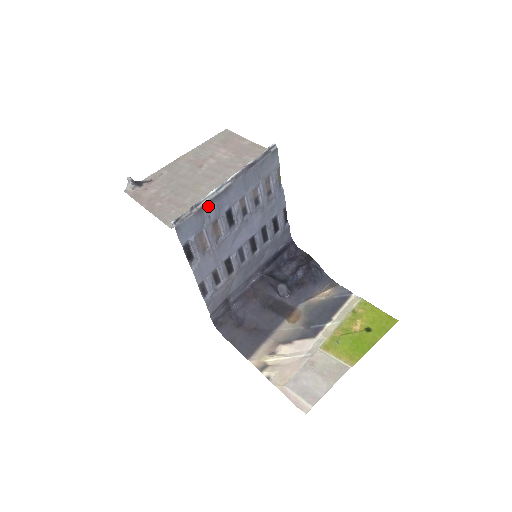
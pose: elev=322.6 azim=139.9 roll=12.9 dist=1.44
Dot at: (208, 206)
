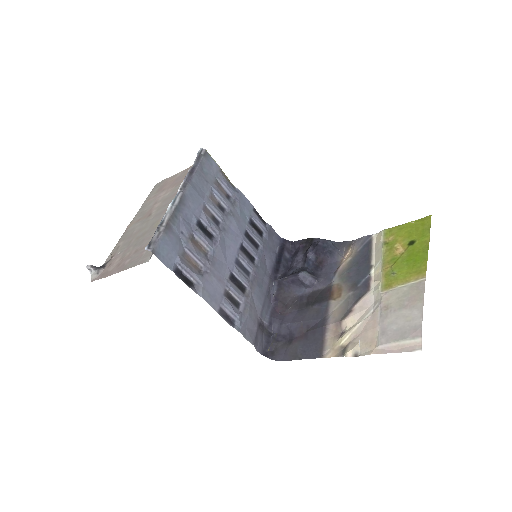
Dot at: (173, 221)
